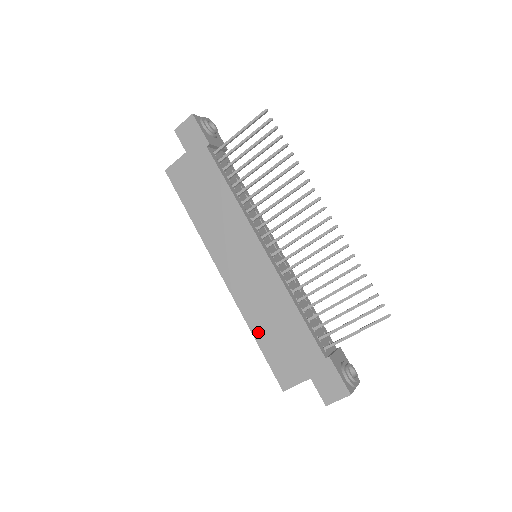
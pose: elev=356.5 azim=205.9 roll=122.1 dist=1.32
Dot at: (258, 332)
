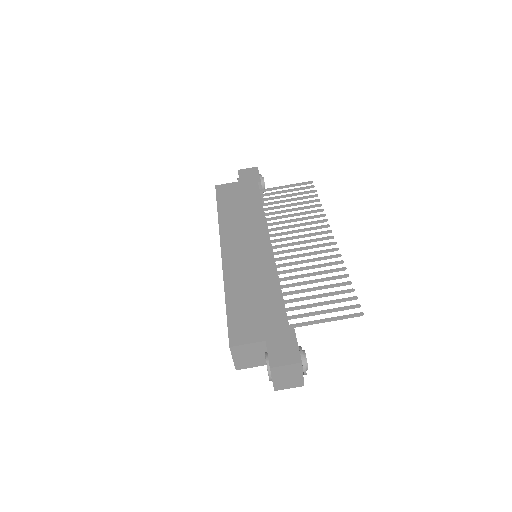
Dot at: (232, 295)
